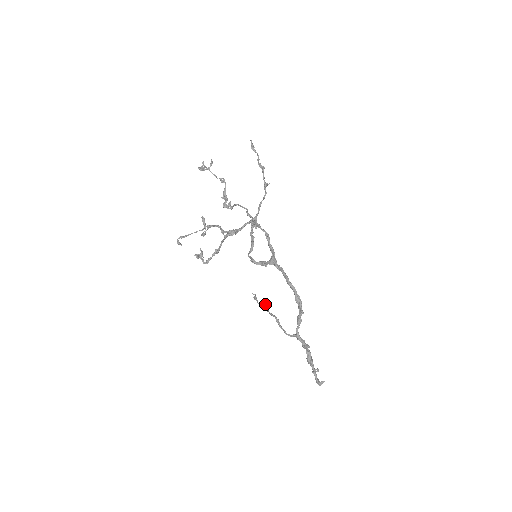
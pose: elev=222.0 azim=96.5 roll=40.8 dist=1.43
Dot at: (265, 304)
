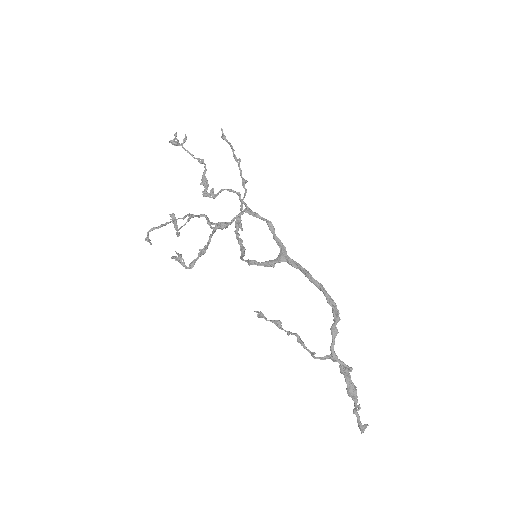
Dot at: (277, 320)
